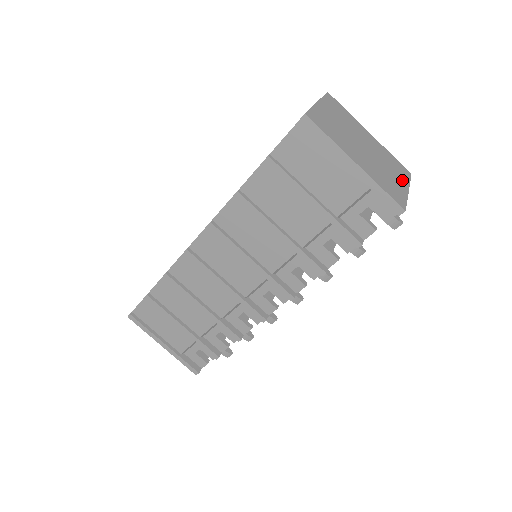
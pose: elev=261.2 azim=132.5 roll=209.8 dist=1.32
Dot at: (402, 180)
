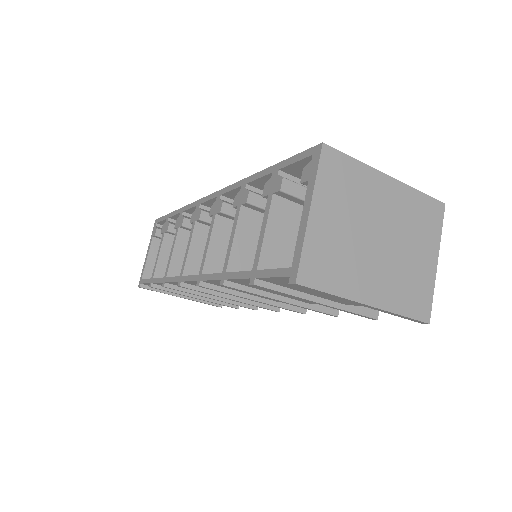
Dot at: (430, 247)
